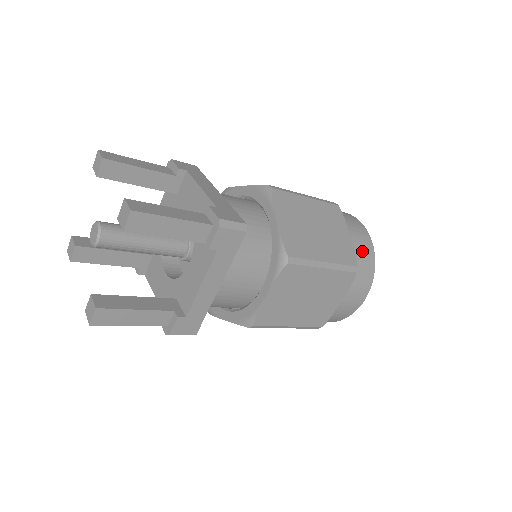
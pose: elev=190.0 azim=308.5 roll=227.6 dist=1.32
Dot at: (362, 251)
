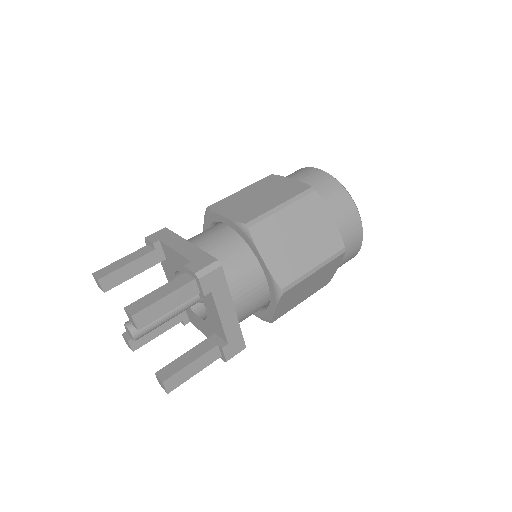
Dot at: occluded
